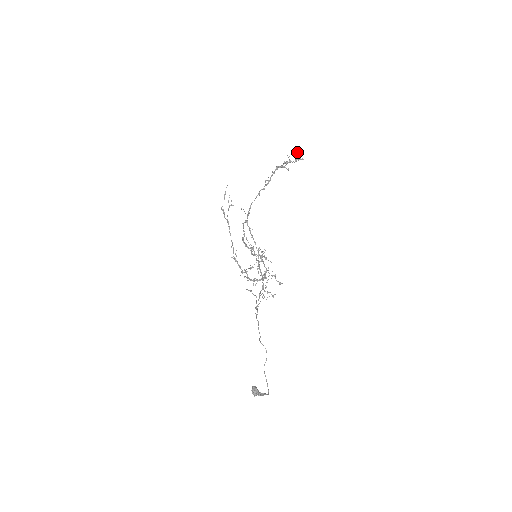
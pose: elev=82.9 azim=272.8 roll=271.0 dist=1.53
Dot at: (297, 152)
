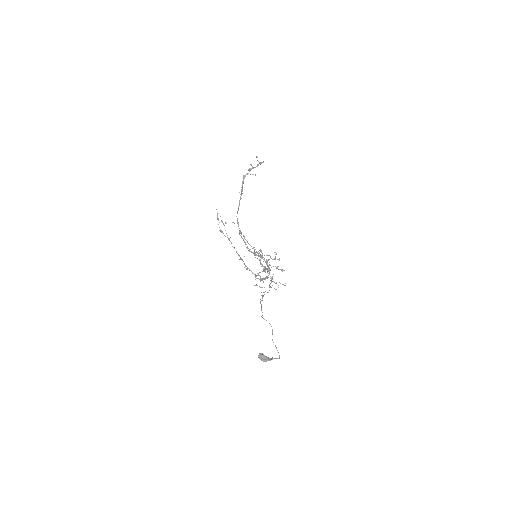
Dot at: occluded
